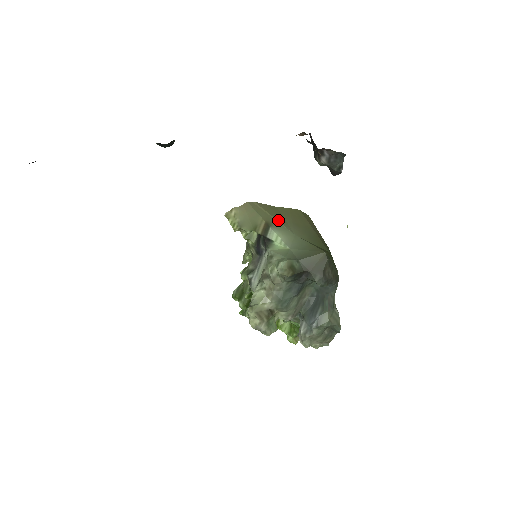
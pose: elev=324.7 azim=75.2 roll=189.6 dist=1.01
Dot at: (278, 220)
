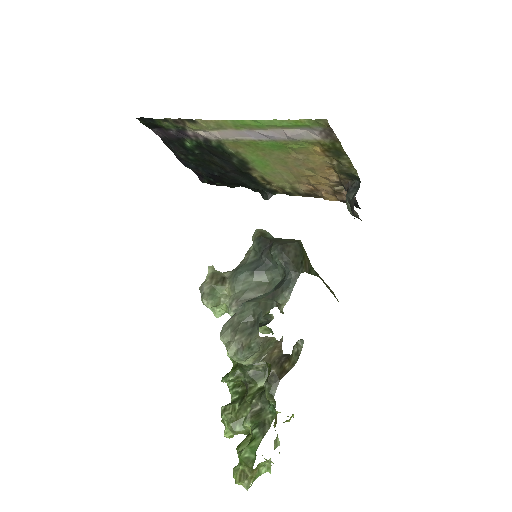
Dot at: occluded
